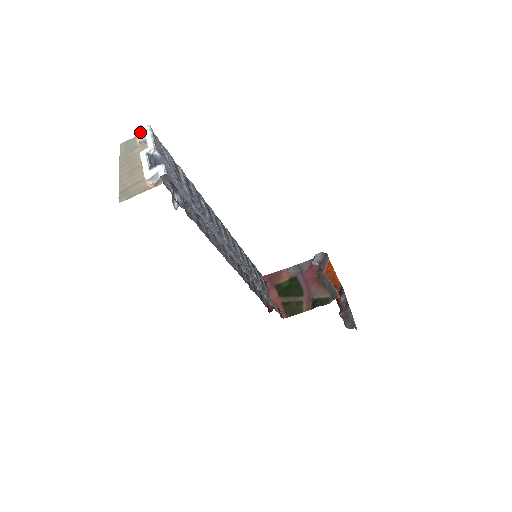
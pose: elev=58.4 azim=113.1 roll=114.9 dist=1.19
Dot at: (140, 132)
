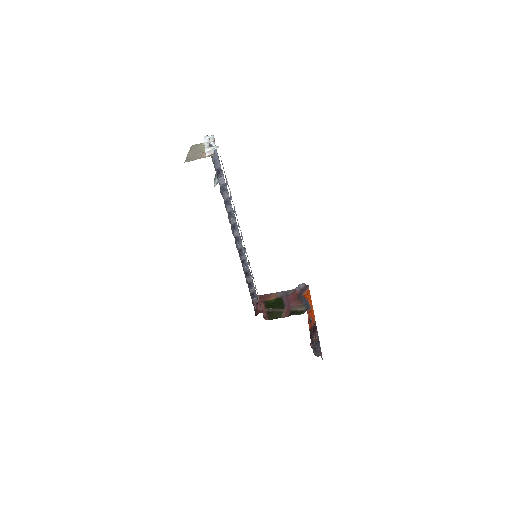
Dot at: (207, 137)
